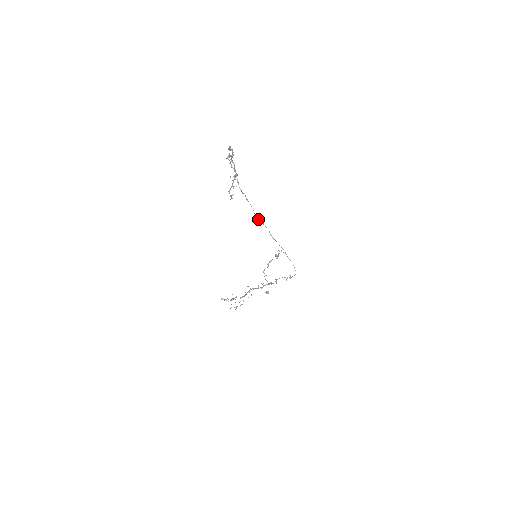
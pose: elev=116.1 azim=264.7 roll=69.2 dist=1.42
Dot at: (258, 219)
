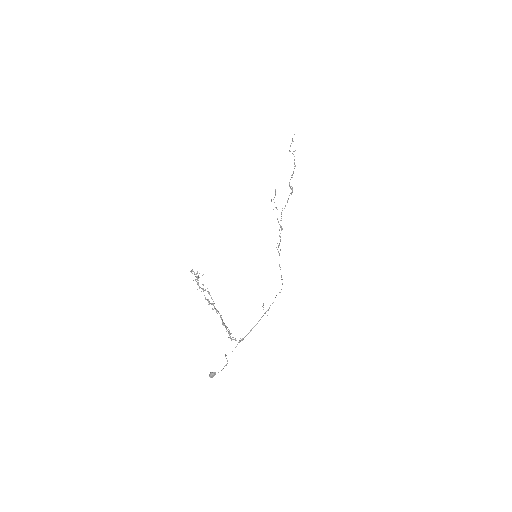
Dot at: occluded
